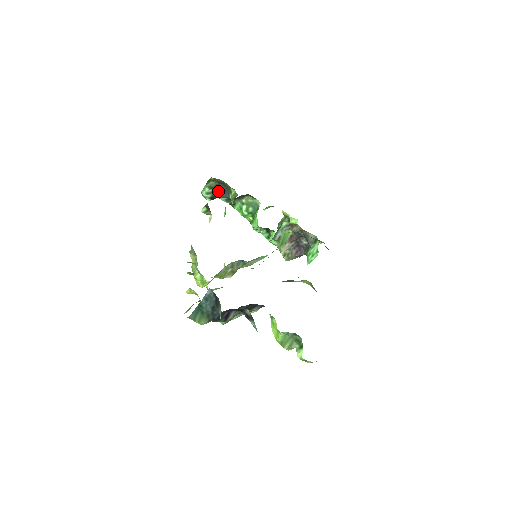
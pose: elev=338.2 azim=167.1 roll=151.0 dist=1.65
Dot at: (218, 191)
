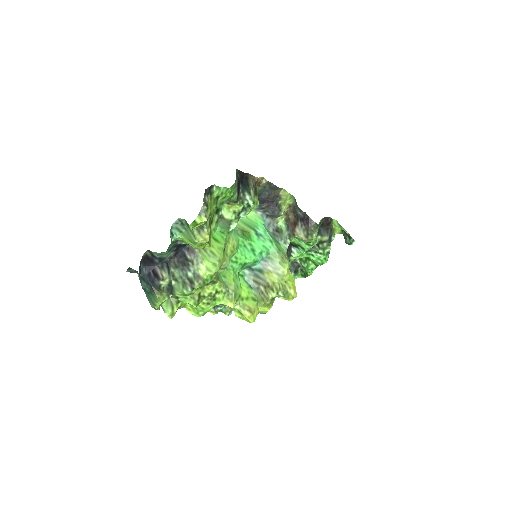
Dot at: occluded
